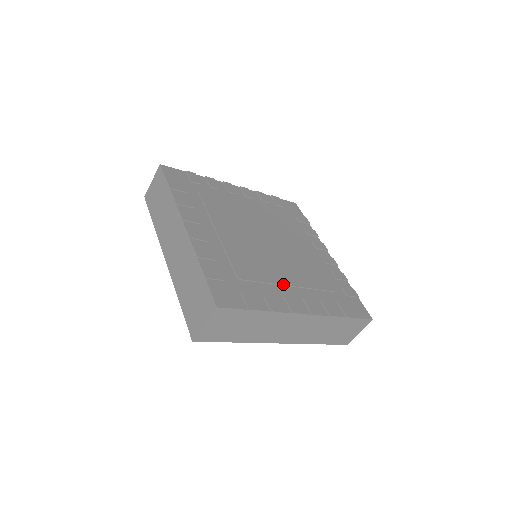
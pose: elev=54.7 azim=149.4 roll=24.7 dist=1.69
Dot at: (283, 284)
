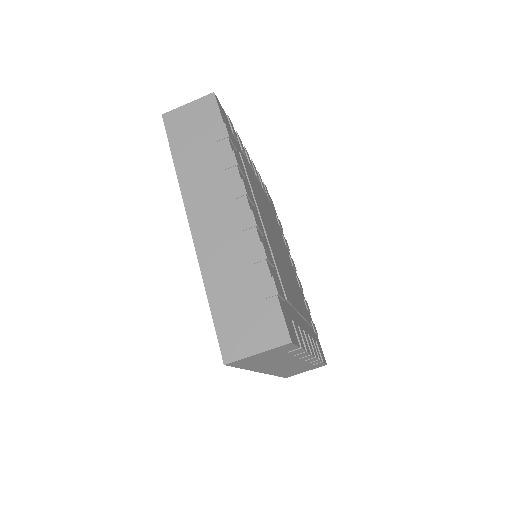
Dot at: occluded
